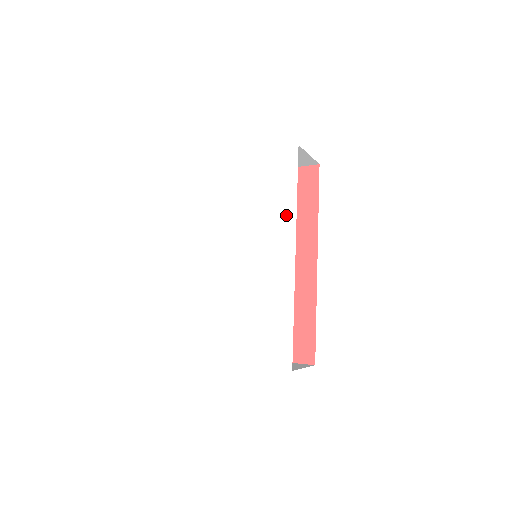
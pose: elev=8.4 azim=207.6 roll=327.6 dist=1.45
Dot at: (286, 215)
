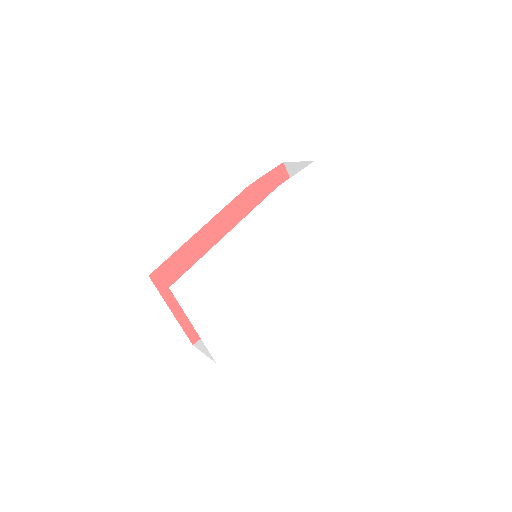
Dot at: (308, 276)
